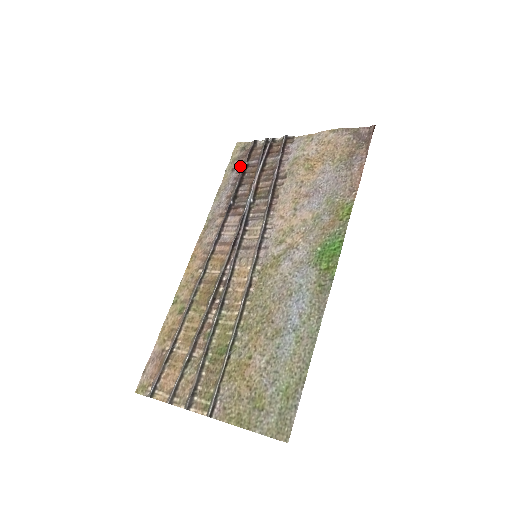
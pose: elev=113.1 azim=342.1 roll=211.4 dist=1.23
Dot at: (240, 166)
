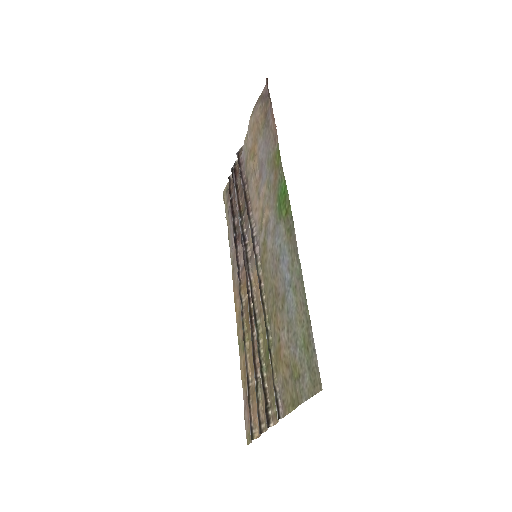
Dot at: occluded
